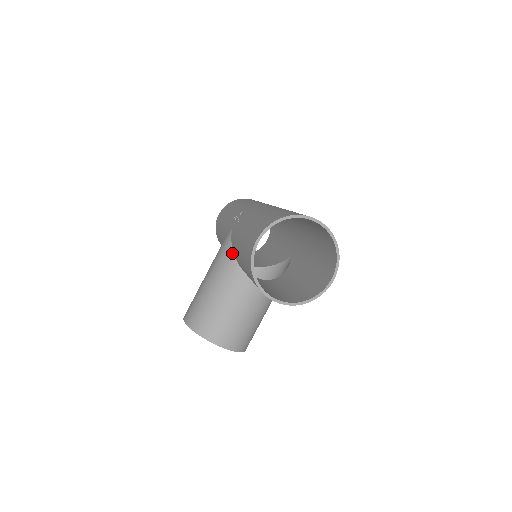
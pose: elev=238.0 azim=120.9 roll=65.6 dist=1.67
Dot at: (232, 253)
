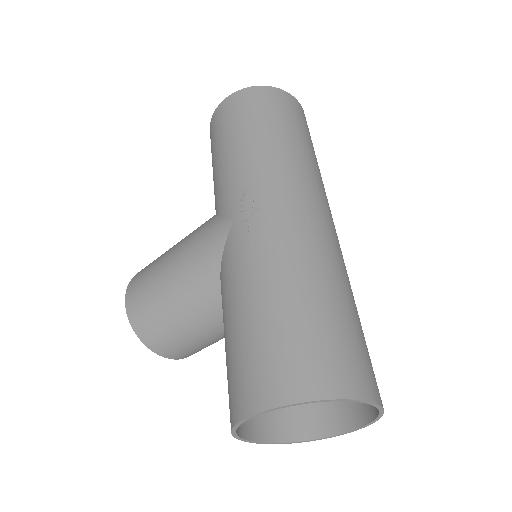
Dot at: (218, 275)
